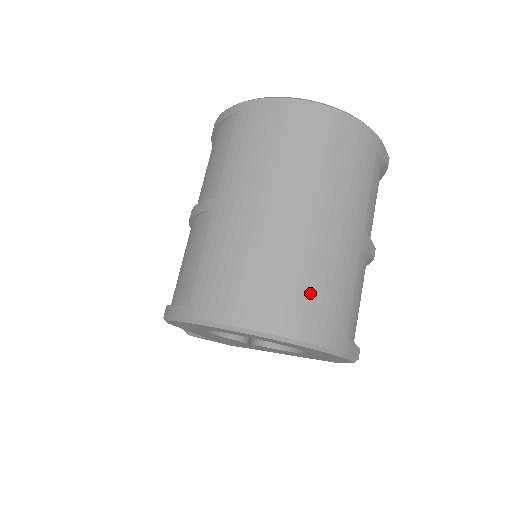
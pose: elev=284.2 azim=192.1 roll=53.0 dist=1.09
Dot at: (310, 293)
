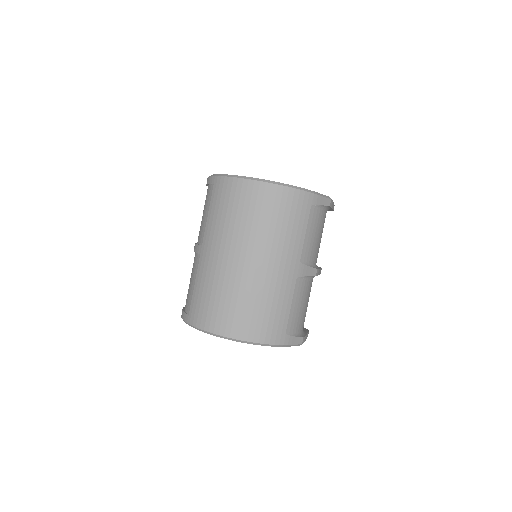
Dot at: (255, 312)
